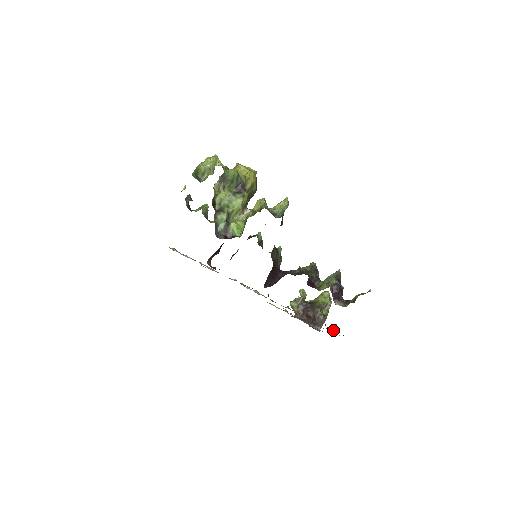
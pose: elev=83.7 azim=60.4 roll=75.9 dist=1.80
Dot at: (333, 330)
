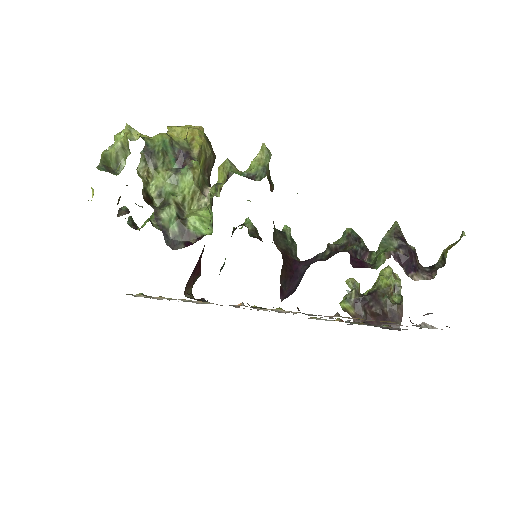
Dot at: (426, 324)
